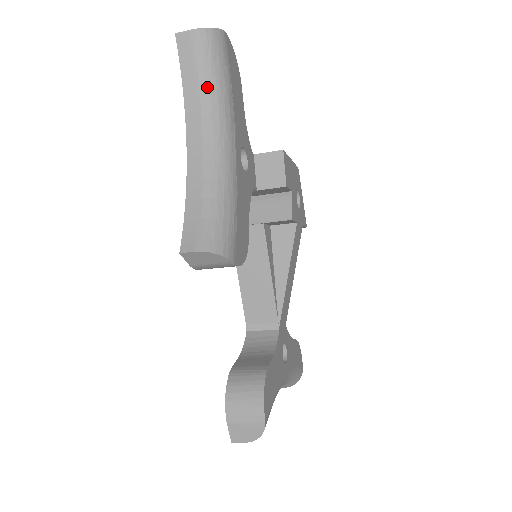
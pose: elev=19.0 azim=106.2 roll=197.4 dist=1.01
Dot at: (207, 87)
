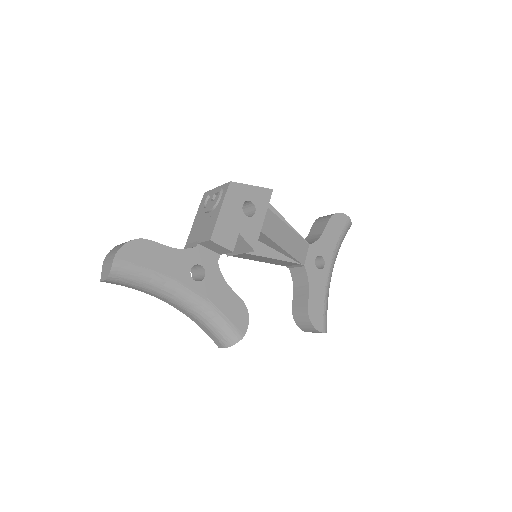
Dot at: (144, 288)
